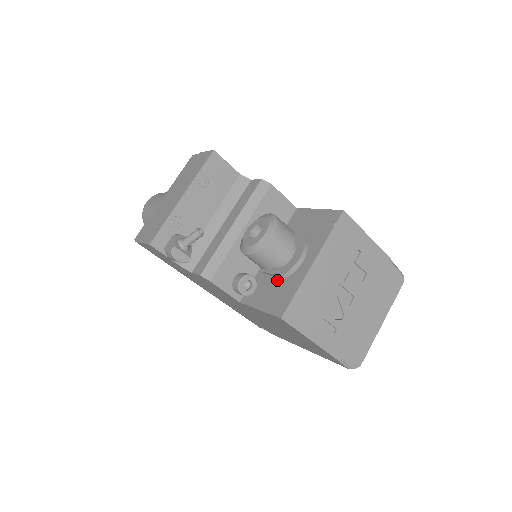
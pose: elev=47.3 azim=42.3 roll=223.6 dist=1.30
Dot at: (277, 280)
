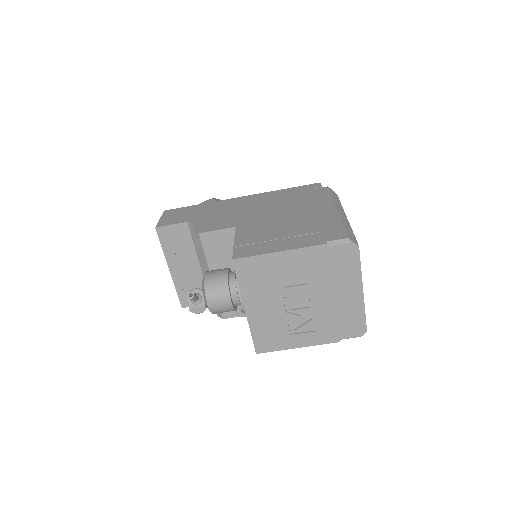
Dot at: occluded
